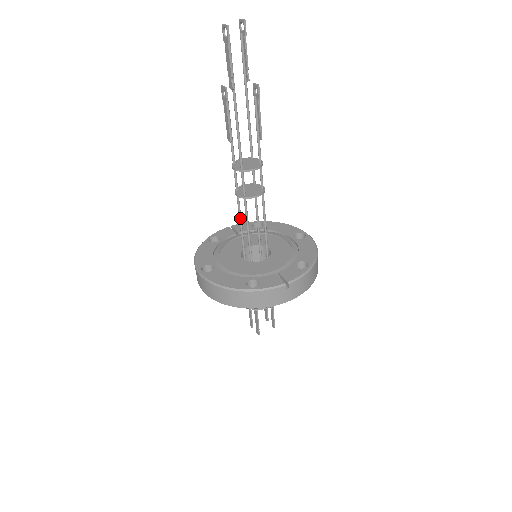
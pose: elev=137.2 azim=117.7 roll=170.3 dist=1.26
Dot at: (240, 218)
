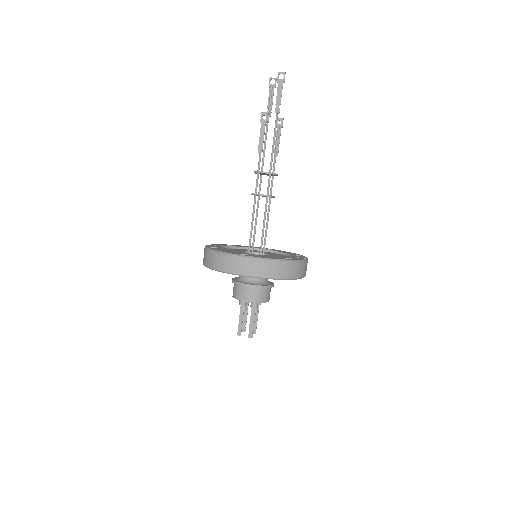
Dot at: (253, 218)
